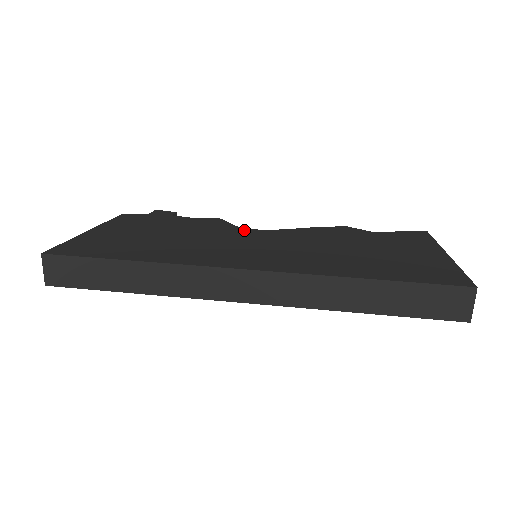
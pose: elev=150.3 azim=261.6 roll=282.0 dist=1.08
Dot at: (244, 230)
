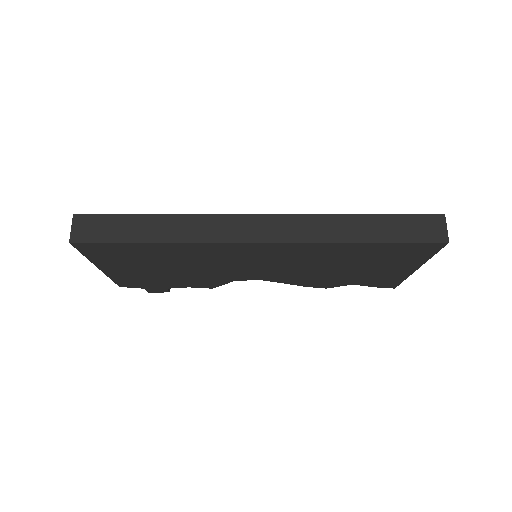
Dot at: occluded
